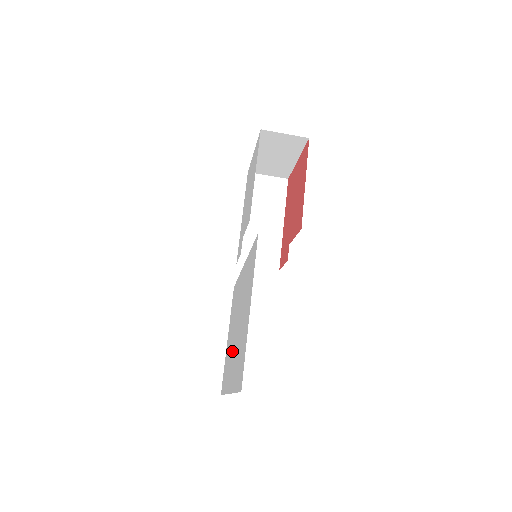
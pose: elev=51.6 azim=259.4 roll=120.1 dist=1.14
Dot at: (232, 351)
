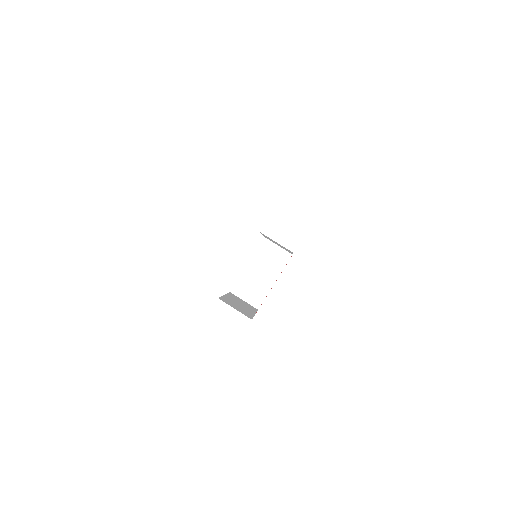
Dot at: occluded
